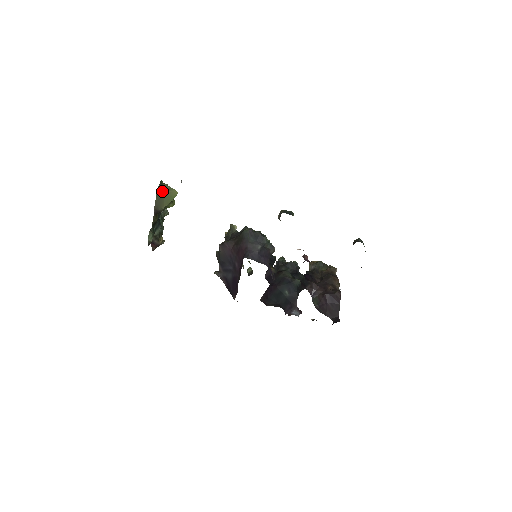
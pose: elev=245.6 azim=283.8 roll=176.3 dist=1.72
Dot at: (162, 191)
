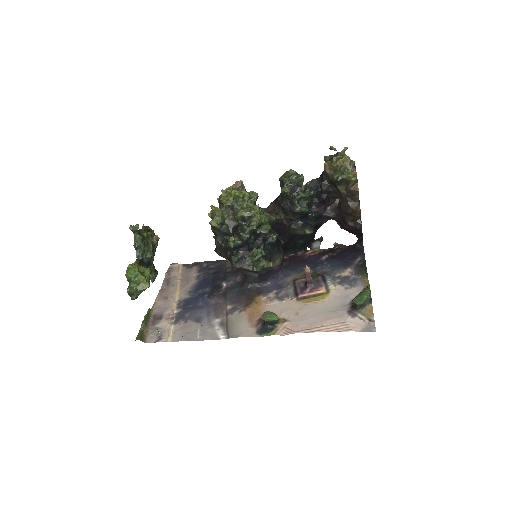
Dot at: occluded
